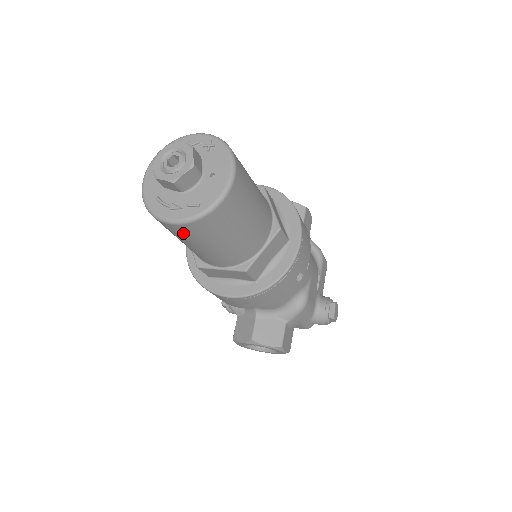
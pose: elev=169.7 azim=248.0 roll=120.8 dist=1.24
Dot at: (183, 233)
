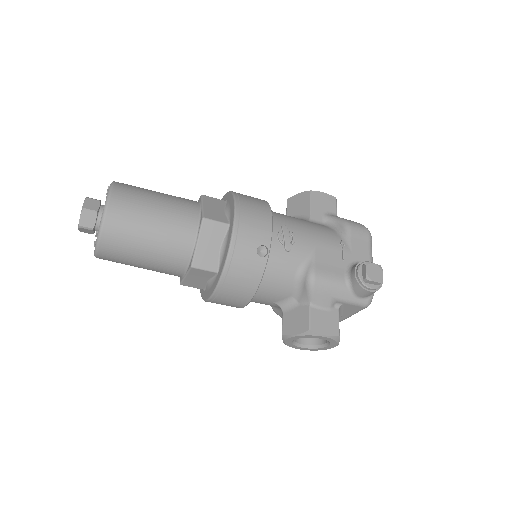
Dot at: (113, 258)
